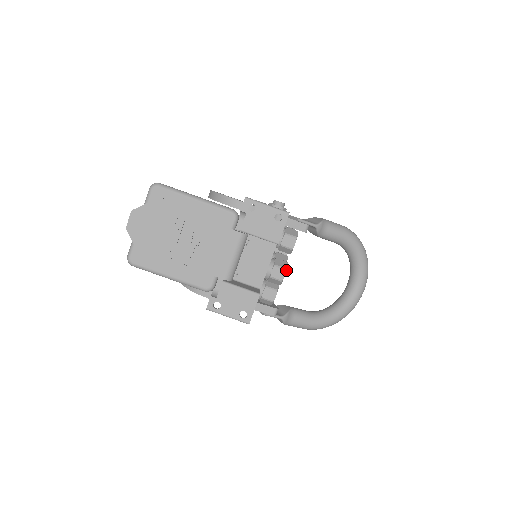
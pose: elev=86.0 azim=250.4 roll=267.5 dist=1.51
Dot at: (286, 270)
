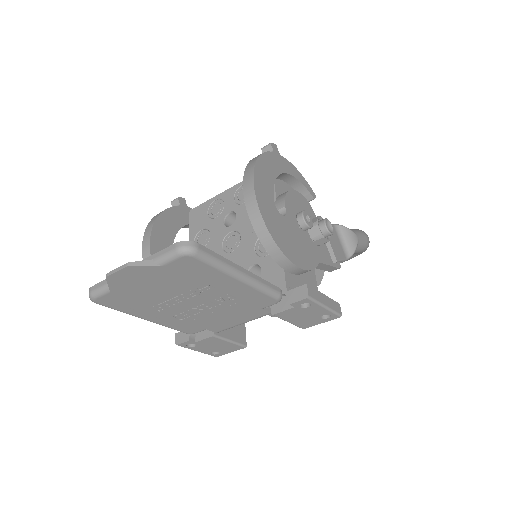
Dot at: occluded
